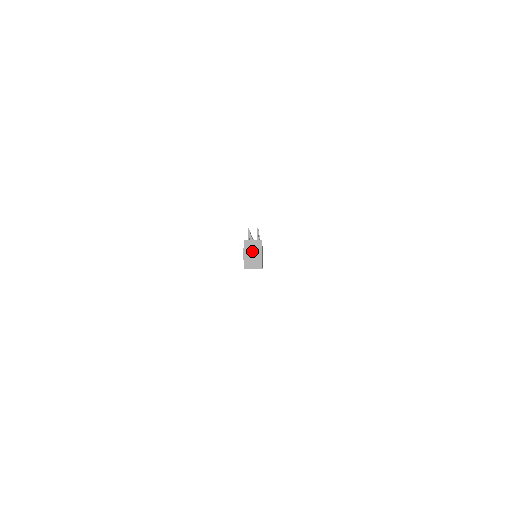
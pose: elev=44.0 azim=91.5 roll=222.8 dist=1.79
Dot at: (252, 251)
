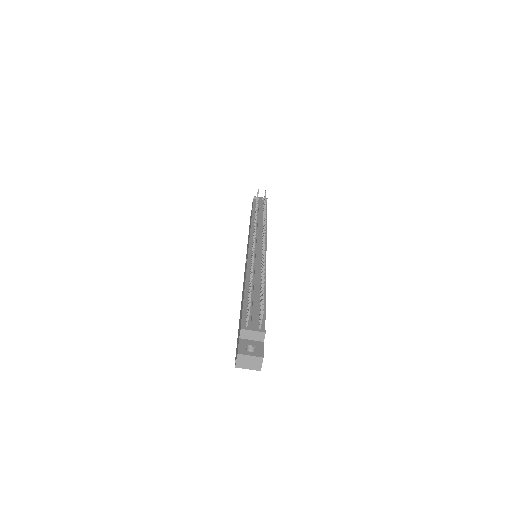
Dot at: (249, 359)
